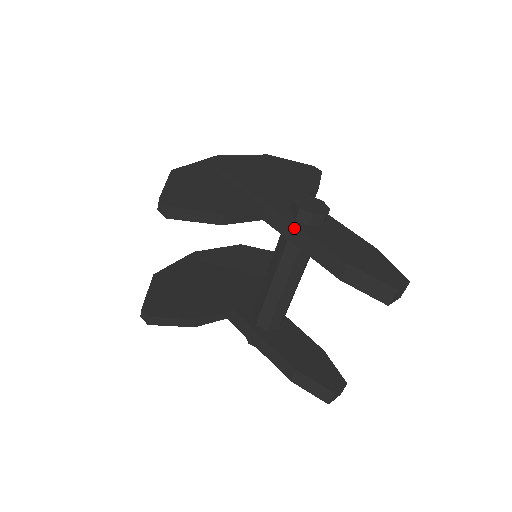
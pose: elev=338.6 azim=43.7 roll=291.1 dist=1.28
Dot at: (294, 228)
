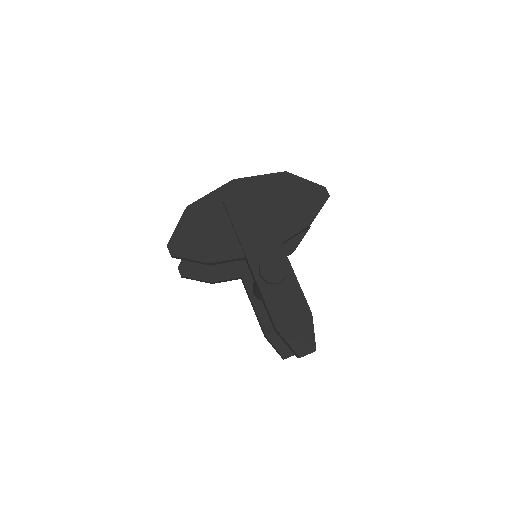
Dot at: (256, 283)
